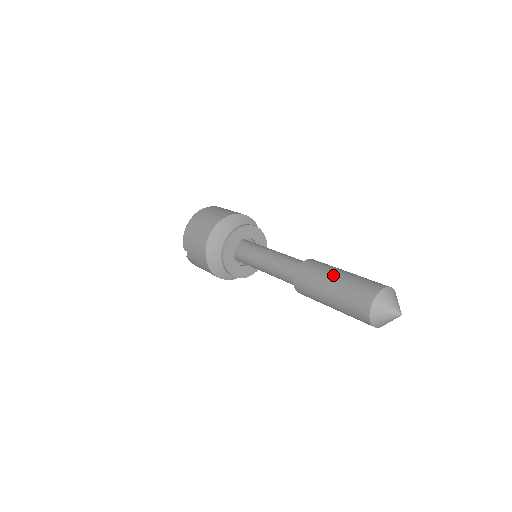
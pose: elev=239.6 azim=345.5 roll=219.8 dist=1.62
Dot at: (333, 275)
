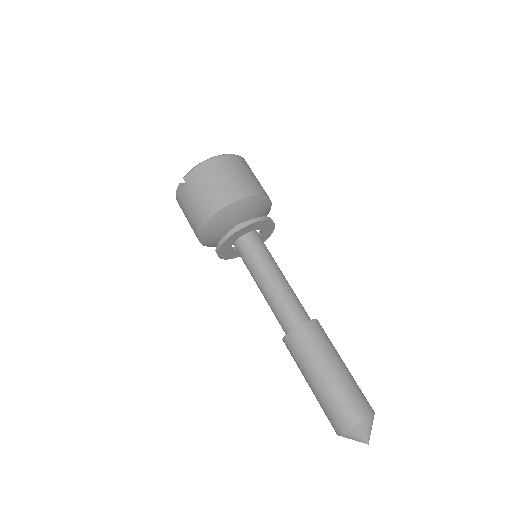
Dot at: (336, 362)
